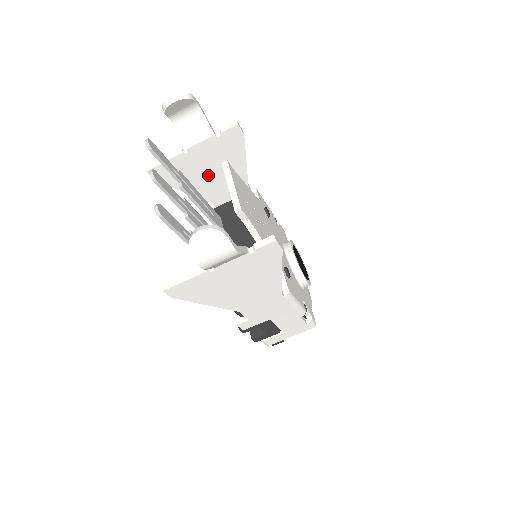
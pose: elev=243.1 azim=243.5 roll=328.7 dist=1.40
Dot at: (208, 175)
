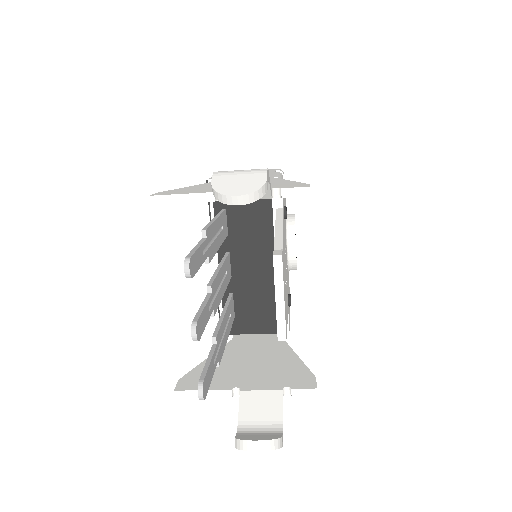
Dot at: occluded
